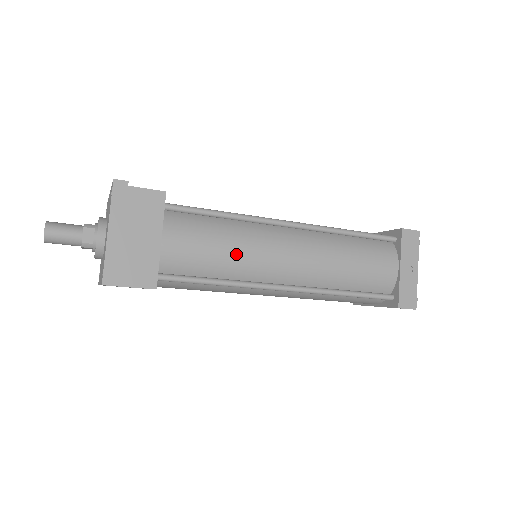
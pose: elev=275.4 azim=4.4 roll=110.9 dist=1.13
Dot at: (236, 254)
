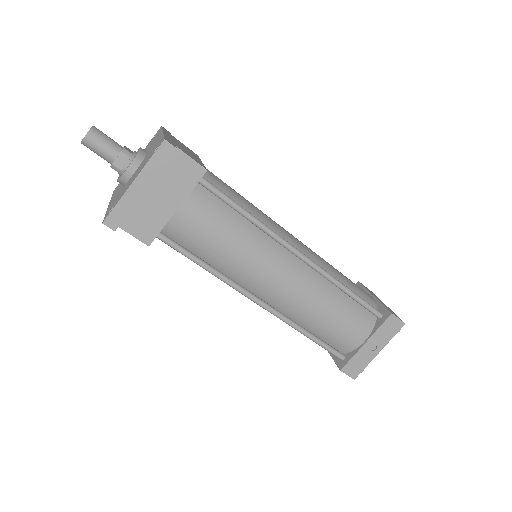
Dot at: (235, 255)
